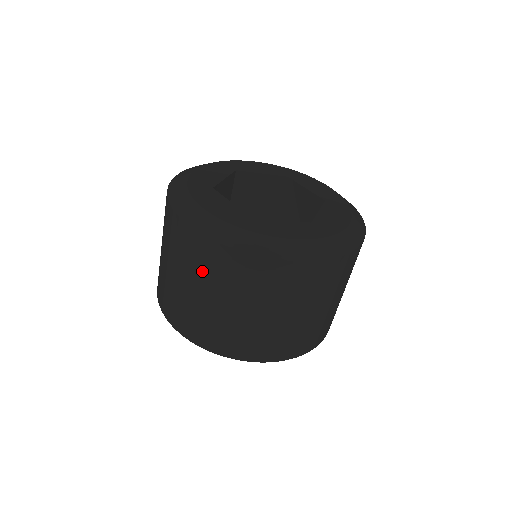
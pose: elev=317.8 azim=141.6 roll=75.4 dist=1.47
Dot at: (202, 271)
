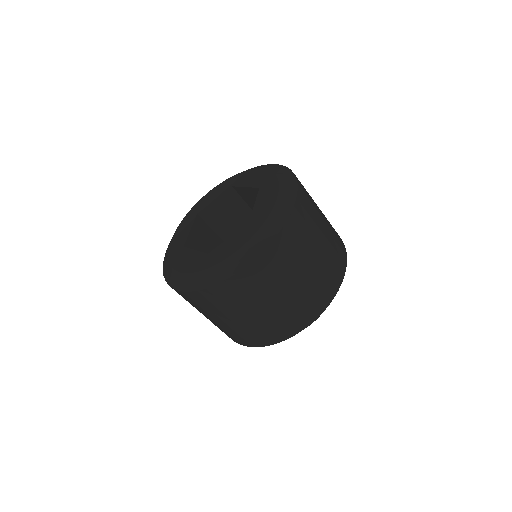
Dot at: (210, 309)
